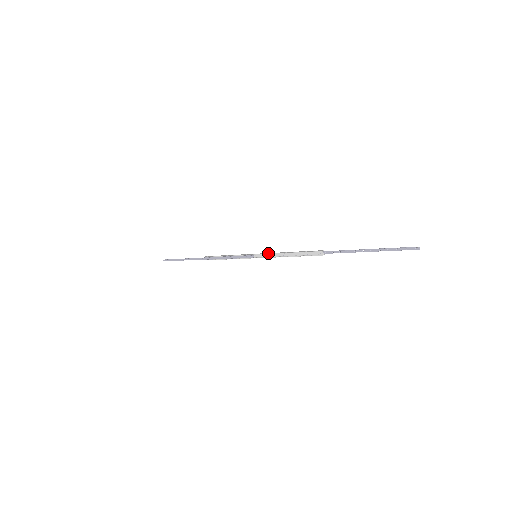
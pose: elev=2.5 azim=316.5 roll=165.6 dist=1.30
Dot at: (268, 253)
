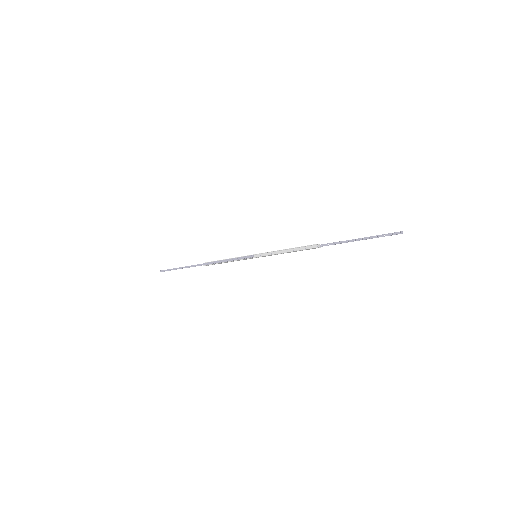
Dot at: (268, 252)
